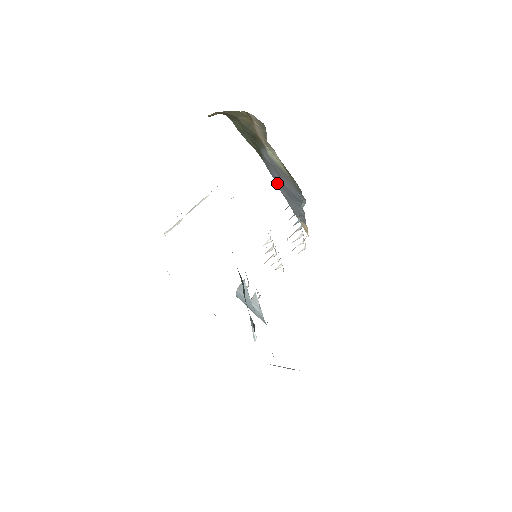
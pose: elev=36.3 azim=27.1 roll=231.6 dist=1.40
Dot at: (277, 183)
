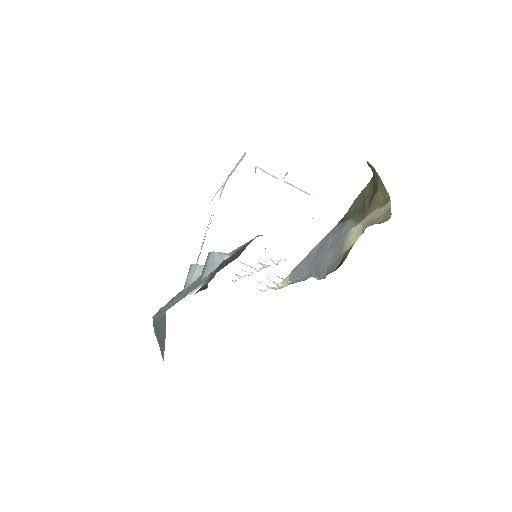
Dot at: (320, 244)
